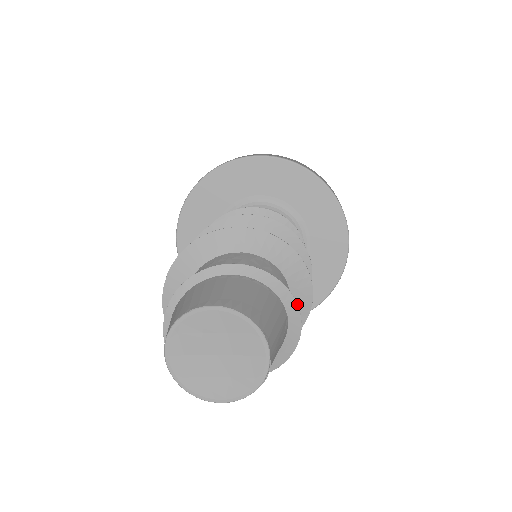
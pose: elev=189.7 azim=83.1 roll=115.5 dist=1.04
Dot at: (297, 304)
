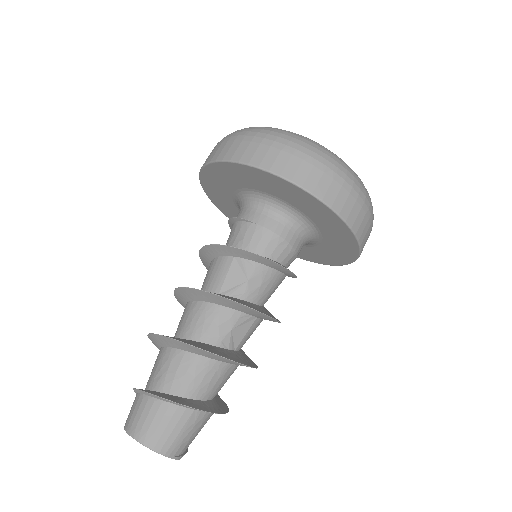
Dot at: (193, 408)
